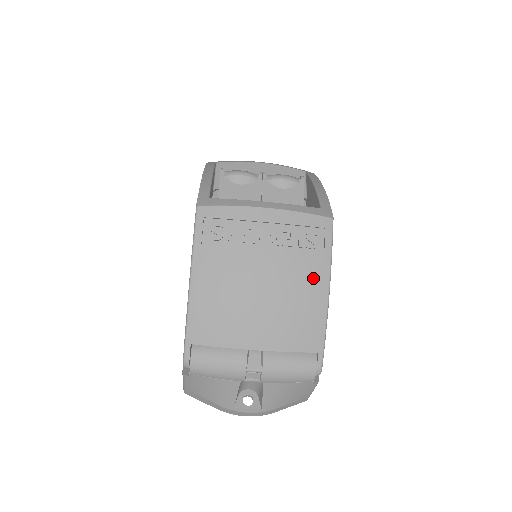
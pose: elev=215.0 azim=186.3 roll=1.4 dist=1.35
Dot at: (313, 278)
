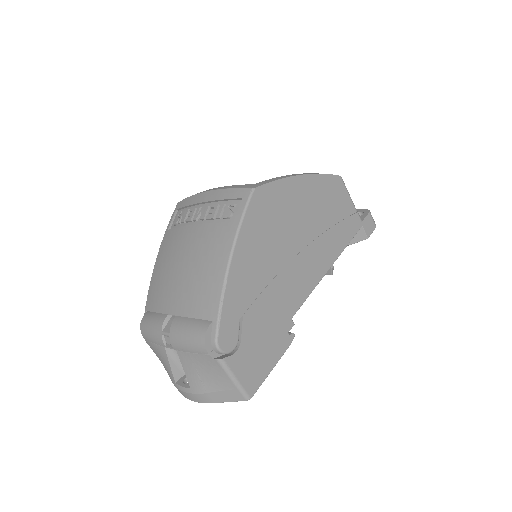
Dot at: (219, 245)
